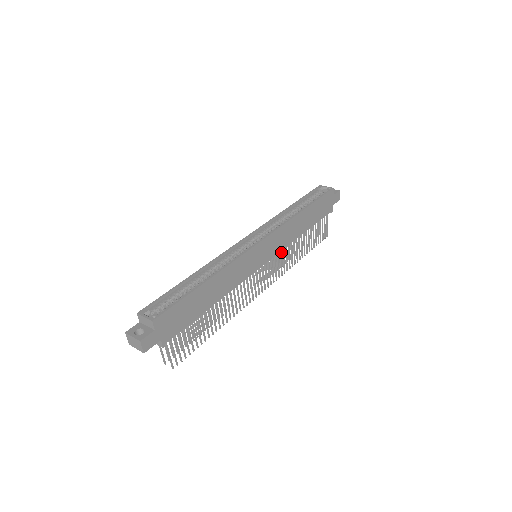
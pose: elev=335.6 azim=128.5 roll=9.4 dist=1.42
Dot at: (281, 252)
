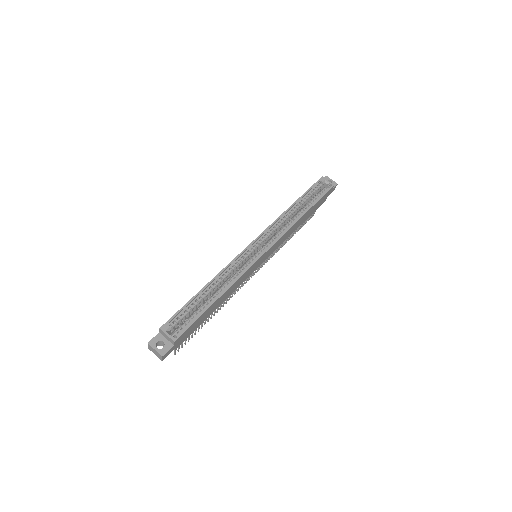
Dot at: occluded
